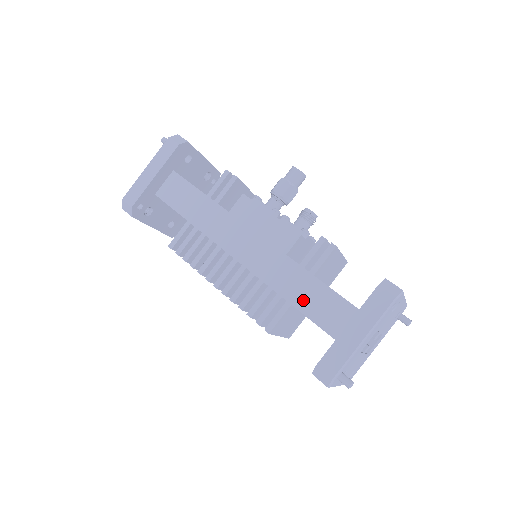
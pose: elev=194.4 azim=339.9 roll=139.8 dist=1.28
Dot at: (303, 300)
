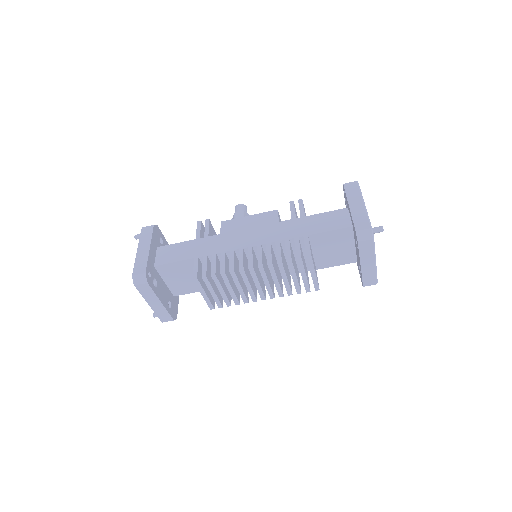
Dot at: (312, 228)
